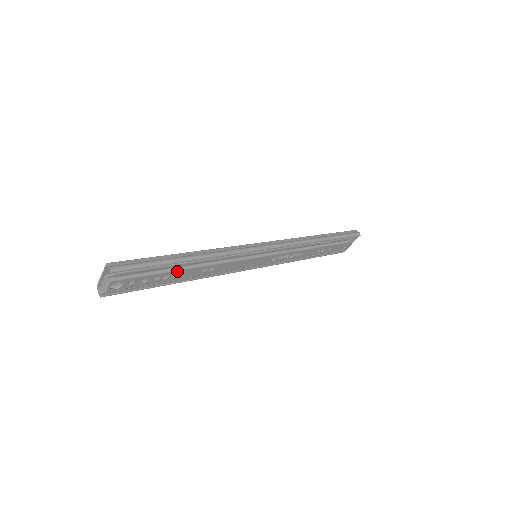
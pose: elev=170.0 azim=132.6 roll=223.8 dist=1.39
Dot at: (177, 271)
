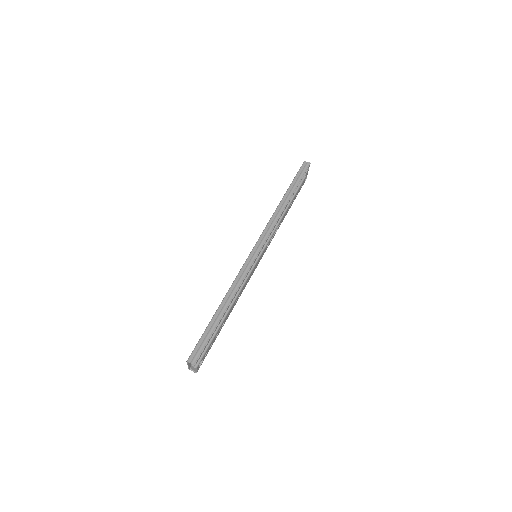
Dot at: (223, 322)
